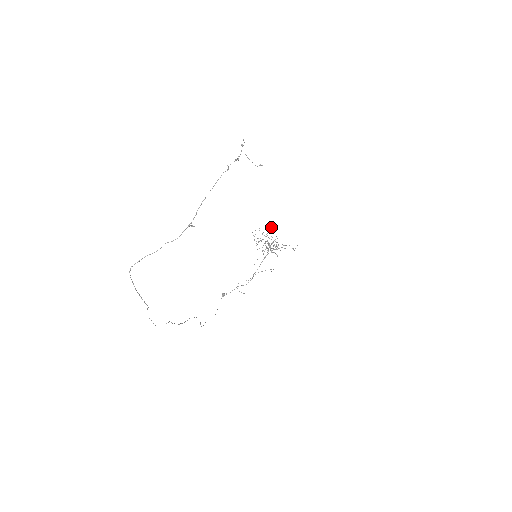
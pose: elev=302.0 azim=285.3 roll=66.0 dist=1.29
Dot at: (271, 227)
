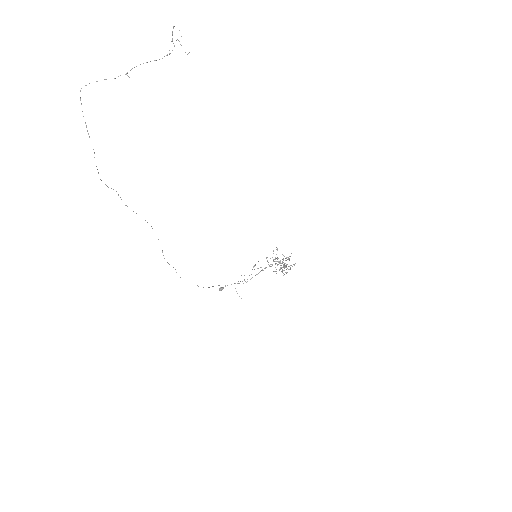
Dot at: occluded
